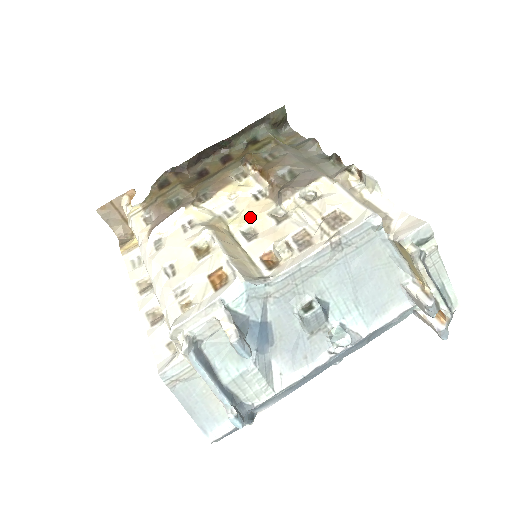
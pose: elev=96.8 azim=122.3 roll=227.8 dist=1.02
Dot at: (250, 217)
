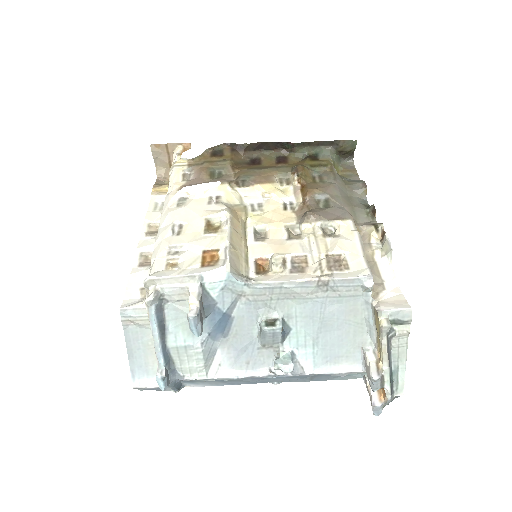
Dot at: (269, 221)
